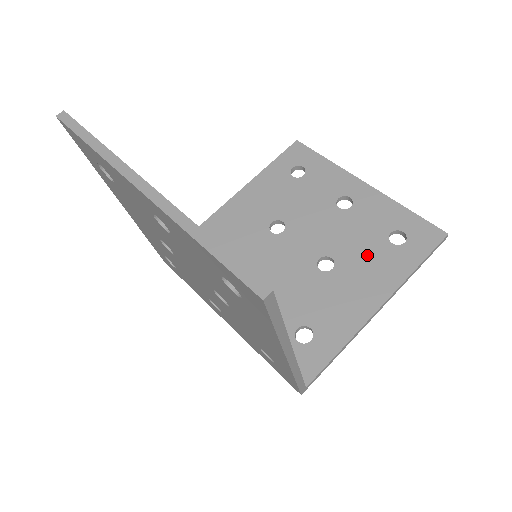
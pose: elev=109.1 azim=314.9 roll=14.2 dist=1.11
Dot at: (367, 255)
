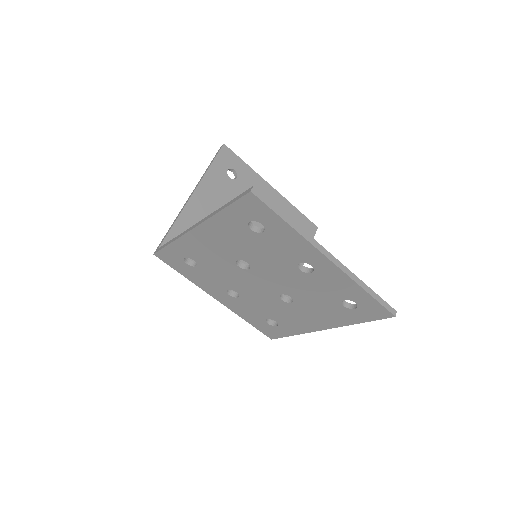
Dot at: occluded
